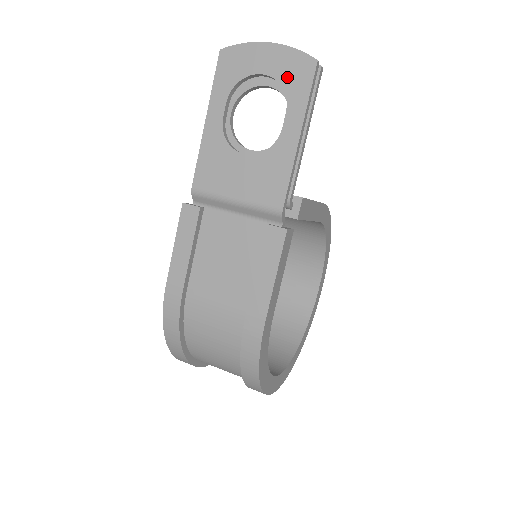
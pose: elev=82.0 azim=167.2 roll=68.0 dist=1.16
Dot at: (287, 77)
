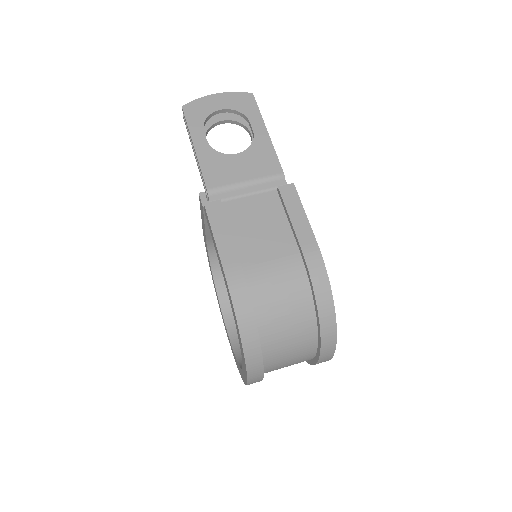
Dot at: (239, 106)
